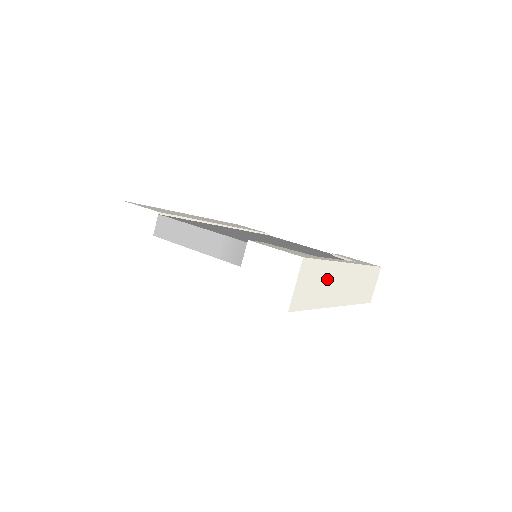
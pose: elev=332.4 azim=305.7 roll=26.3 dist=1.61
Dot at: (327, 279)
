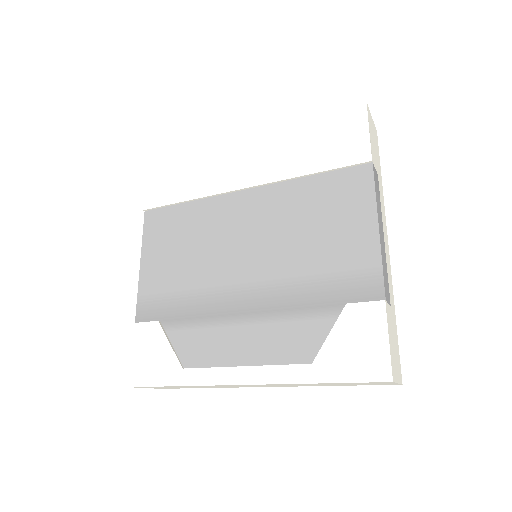
Dot at: (201, 386)
